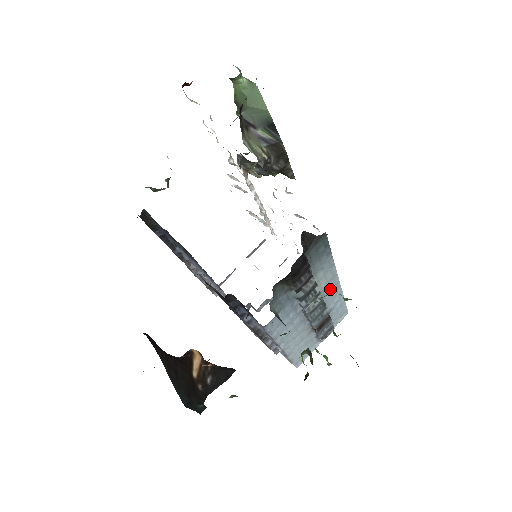
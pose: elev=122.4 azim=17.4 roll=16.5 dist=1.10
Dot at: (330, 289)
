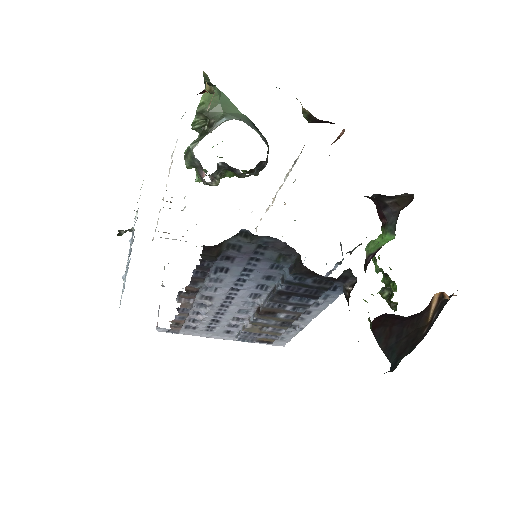
Dot at: occluded
